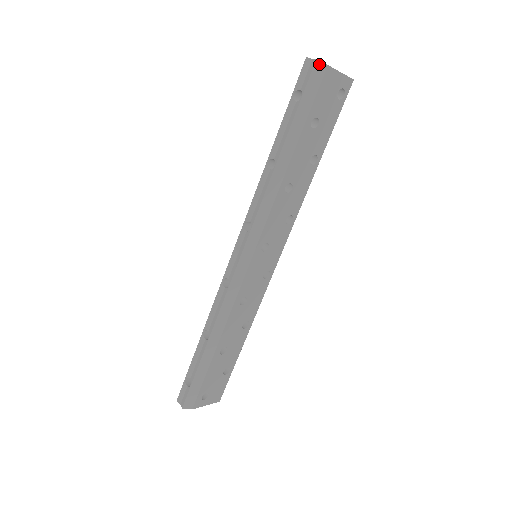
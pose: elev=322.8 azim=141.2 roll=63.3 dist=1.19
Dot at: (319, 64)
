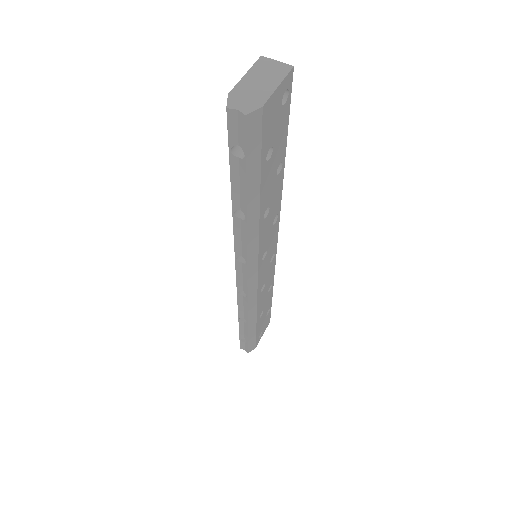
Dot at: (251, 115)
